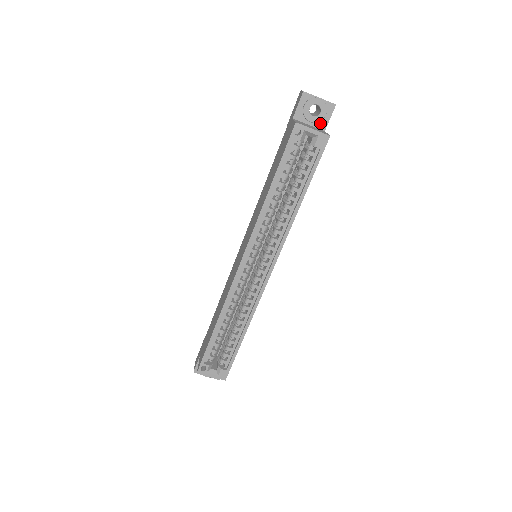
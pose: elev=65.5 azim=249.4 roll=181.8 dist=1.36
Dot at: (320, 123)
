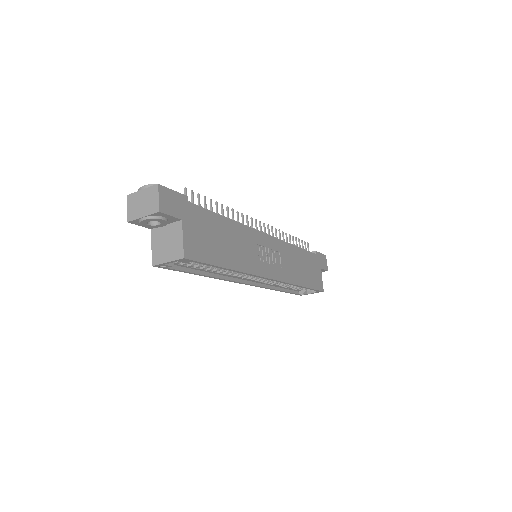
Dot at: (170, 220)
